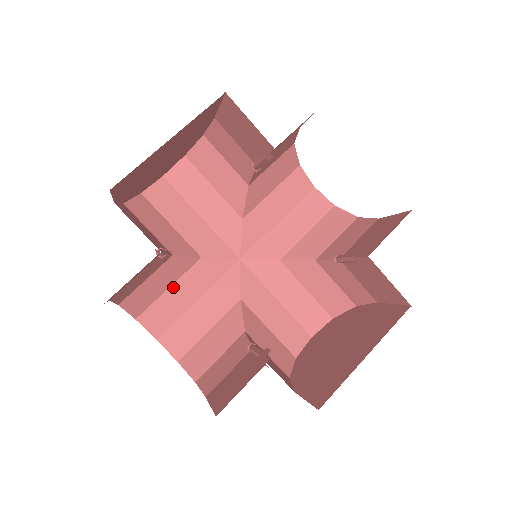
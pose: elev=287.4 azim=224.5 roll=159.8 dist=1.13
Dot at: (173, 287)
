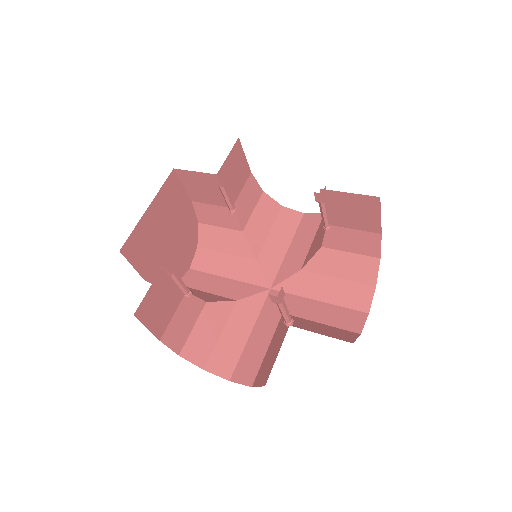
Dot at: (224, 332)
